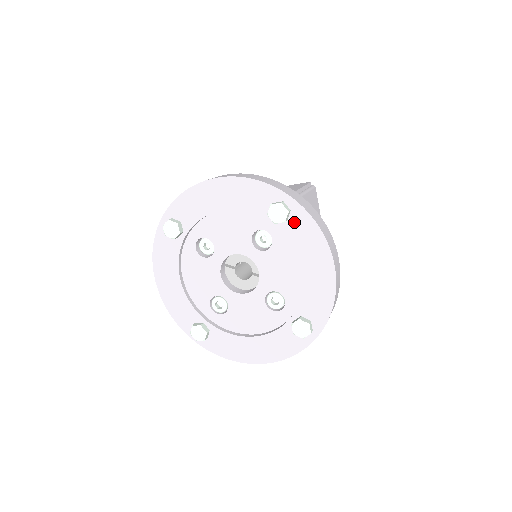
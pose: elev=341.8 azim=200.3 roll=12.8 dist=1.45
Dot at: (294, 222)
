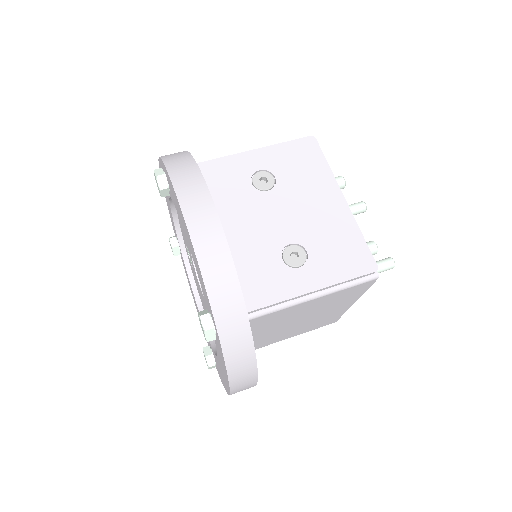
Dot at: (218, 343)
